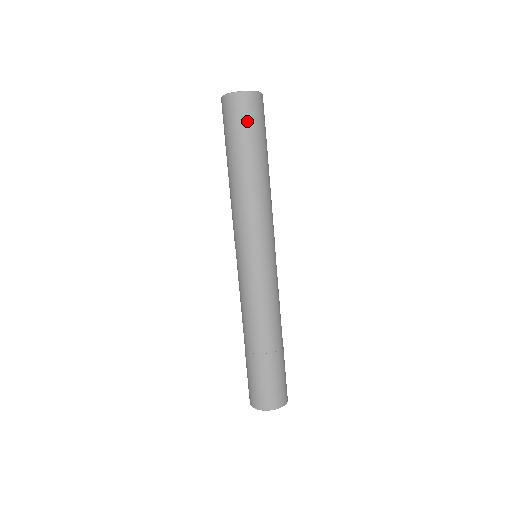
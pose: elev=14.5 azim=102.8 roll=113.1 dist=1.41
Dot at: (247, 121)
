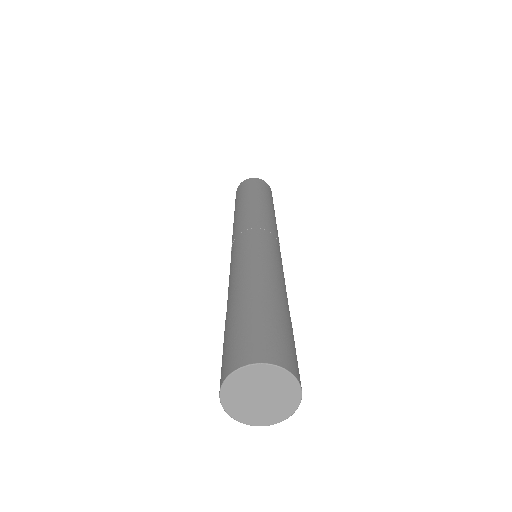
Dot at: (259, 185)
